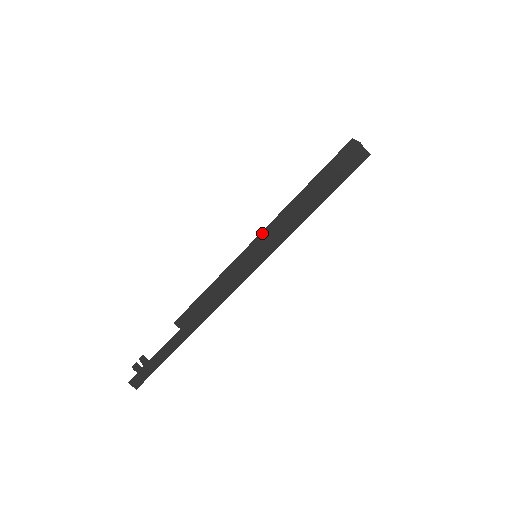
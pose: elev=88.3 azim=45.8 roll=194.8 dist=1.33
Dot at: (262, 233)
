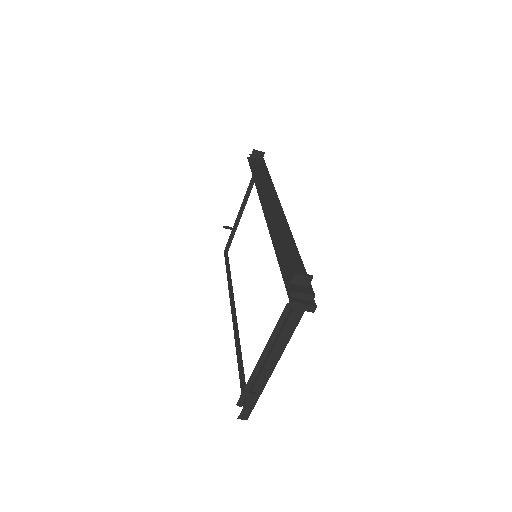
Dot at: occluded
